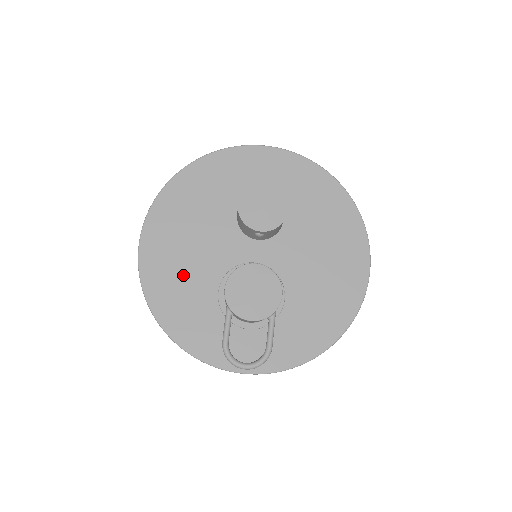
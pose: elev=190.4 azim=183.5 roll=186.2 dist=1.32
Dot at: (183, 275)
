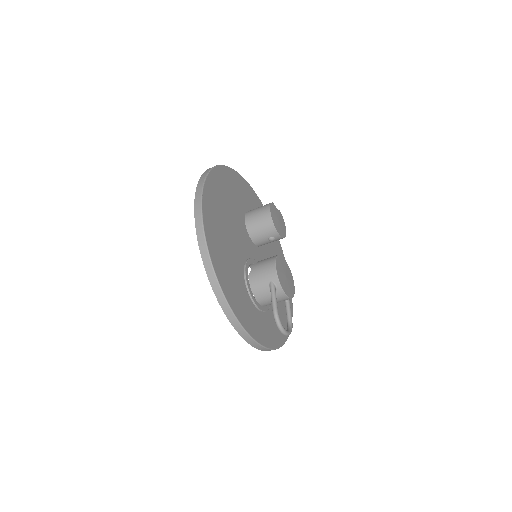
Dot at: (227, 251)
